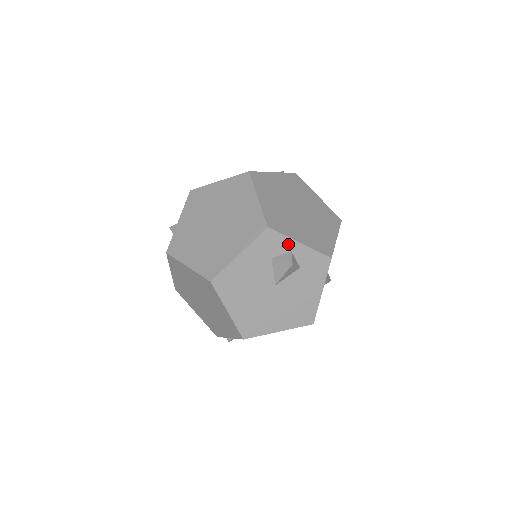
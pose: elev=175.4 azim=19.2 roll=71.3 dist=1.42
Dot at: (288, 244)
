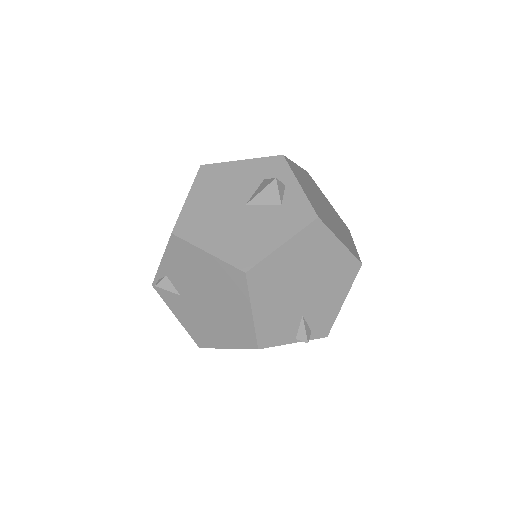
Dot at: (288, 178)
